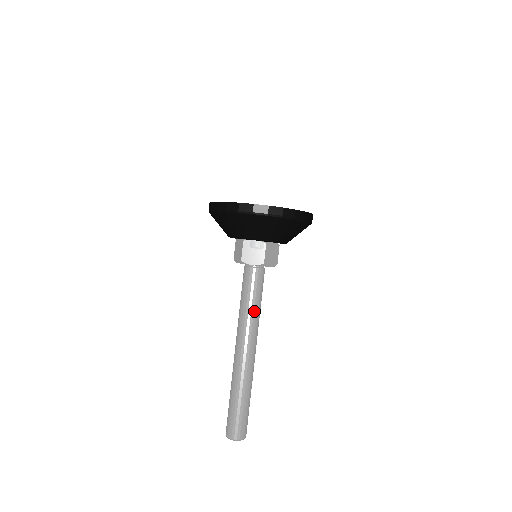
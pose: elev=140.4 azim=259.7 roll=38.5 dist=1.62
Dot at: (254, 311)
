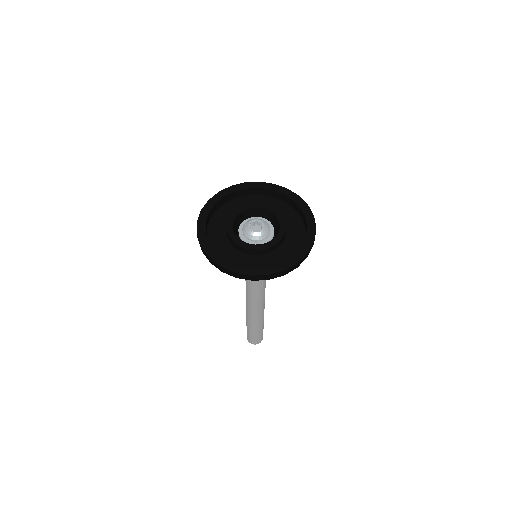
Dot at: (262, 291)
